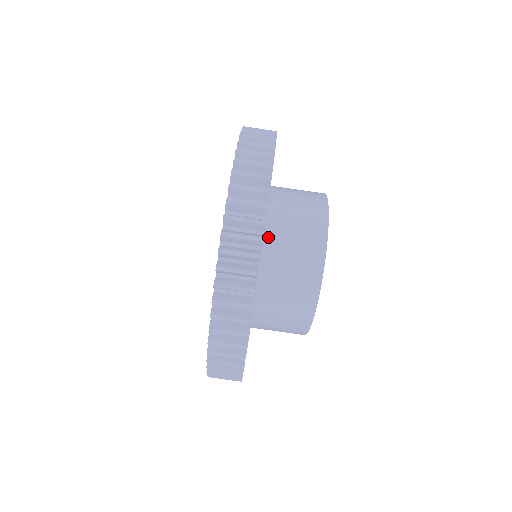
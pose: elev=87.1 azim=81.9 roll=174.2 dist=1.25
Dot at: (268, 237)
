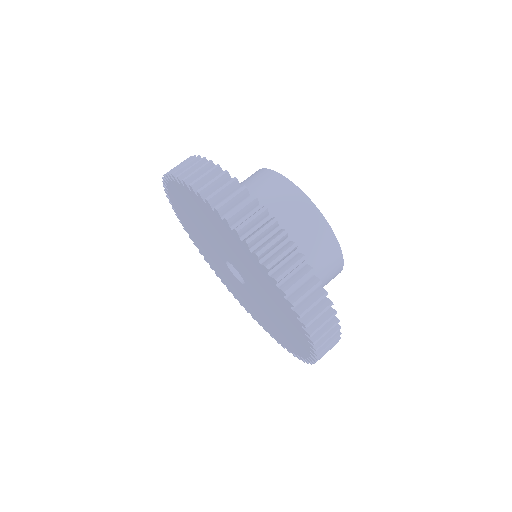
Dot at: occluded
